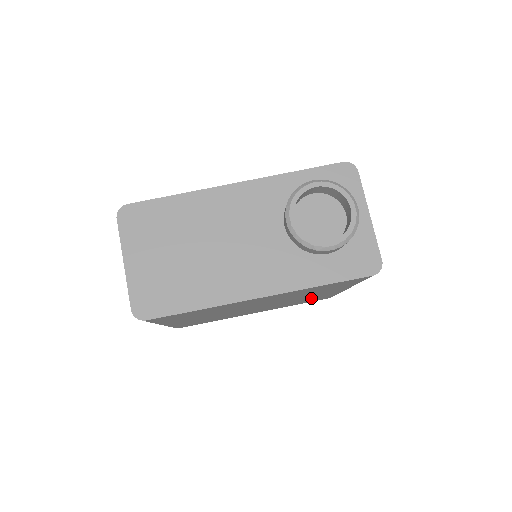
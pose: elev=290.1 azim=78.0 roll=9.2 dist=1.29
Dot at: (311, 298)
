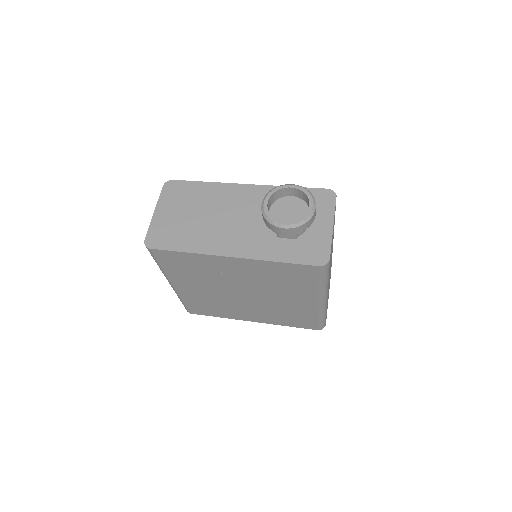
Dot at: (293, 310)
